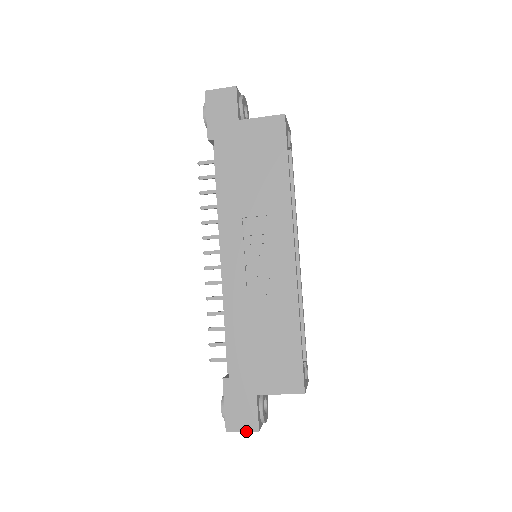
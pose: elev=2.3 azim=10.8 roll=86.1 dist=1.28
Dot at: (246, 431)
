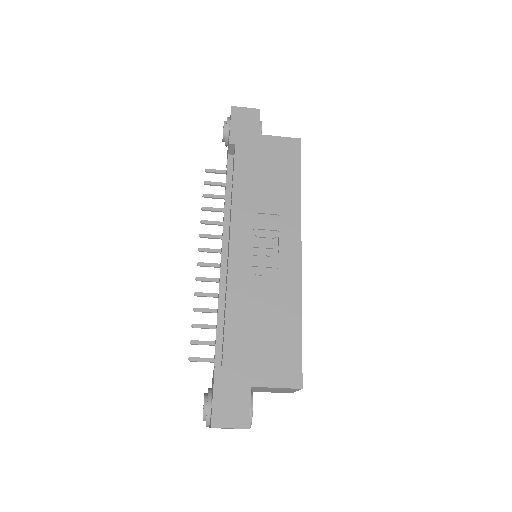
Dot at: (235, 428)
